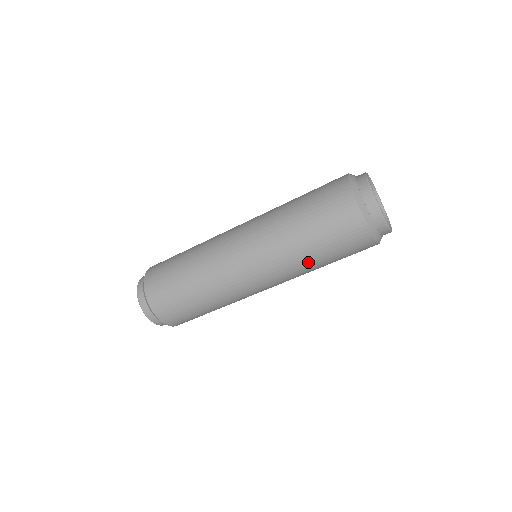
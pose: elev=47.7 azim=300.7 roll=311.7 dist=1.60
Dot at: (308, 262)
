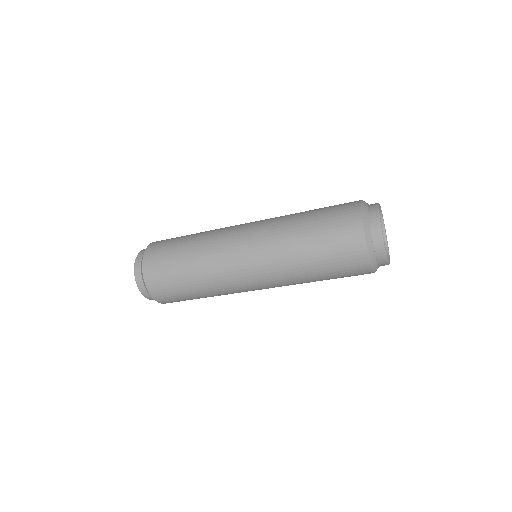
Dot at: (305, 277)
